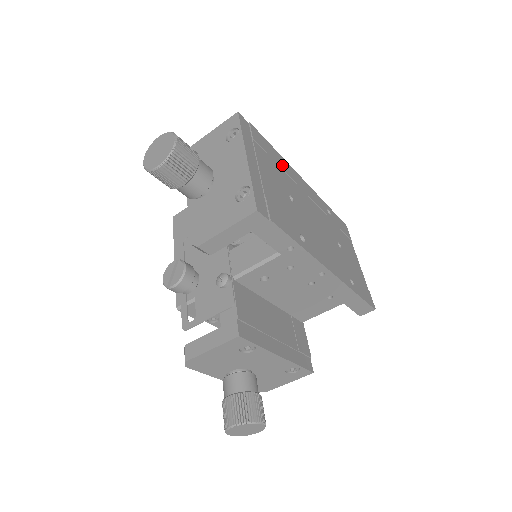
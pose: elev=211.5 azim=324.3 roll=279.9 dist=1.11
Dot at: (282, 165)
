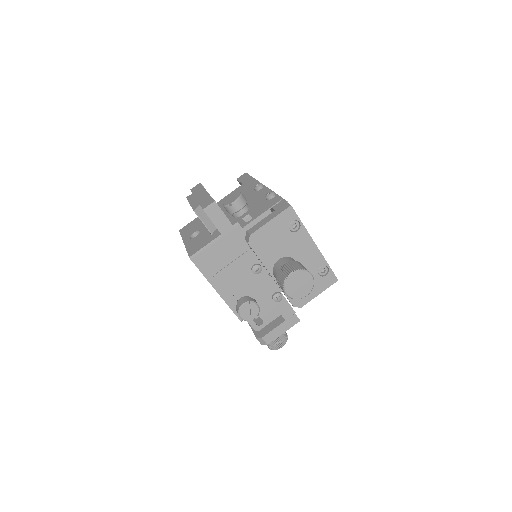
Dot at: occluded
